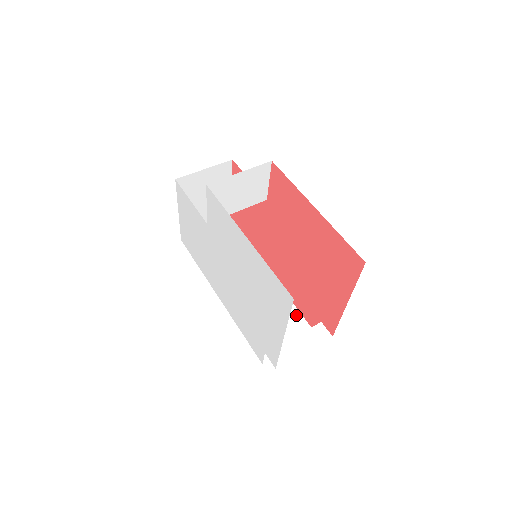
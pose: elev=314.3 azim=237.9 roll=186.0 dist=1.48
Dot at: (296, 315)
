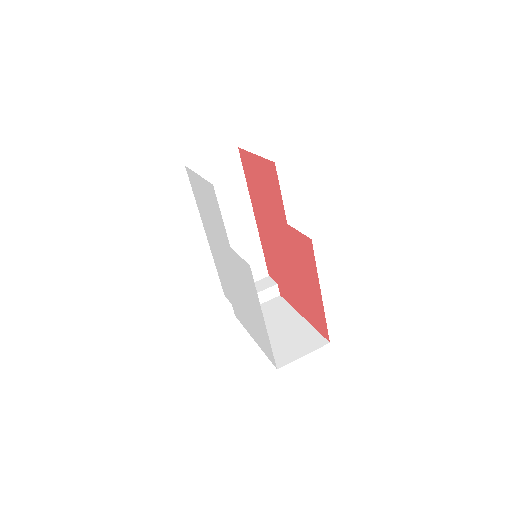
Dot at: (261, 259)
